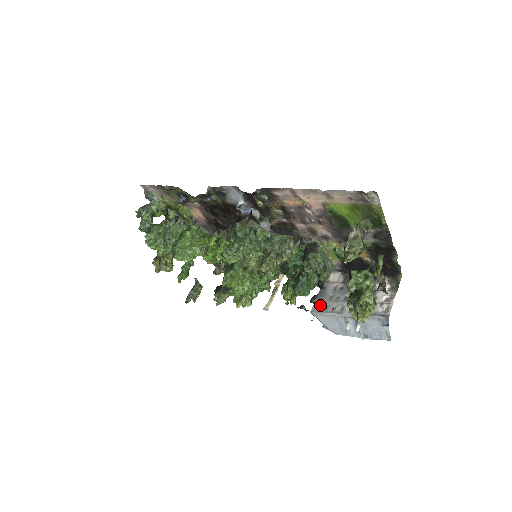
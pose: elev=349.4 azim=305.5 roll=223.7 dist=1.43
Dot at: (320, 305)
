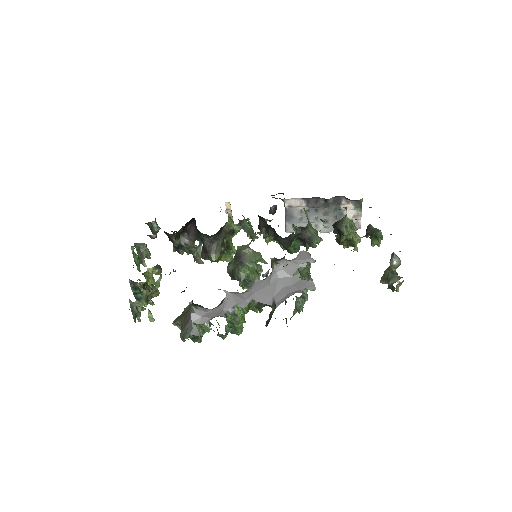
Dot at: occluded
